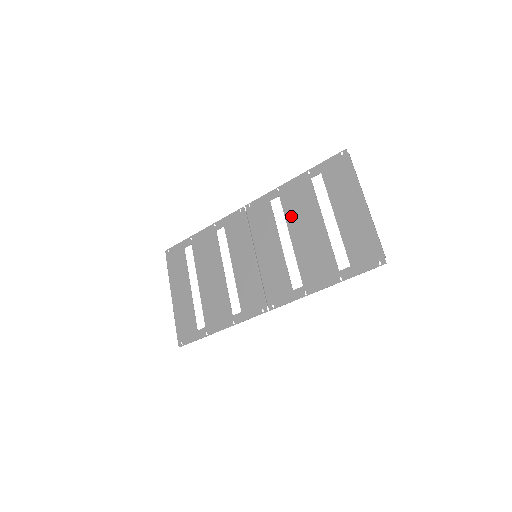
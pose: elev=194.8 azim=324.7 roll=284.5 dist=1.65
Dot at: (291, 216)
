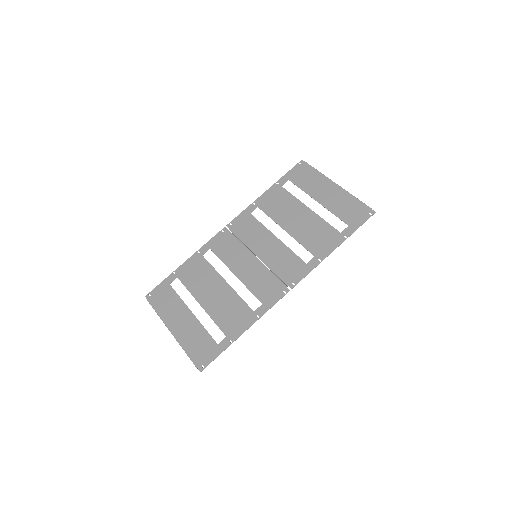
Dot at: (277, 215)
